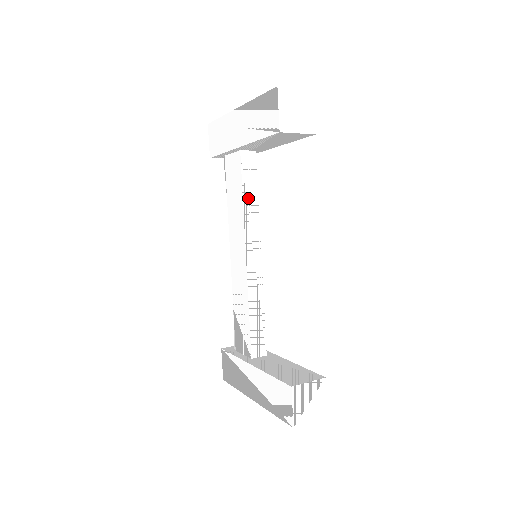
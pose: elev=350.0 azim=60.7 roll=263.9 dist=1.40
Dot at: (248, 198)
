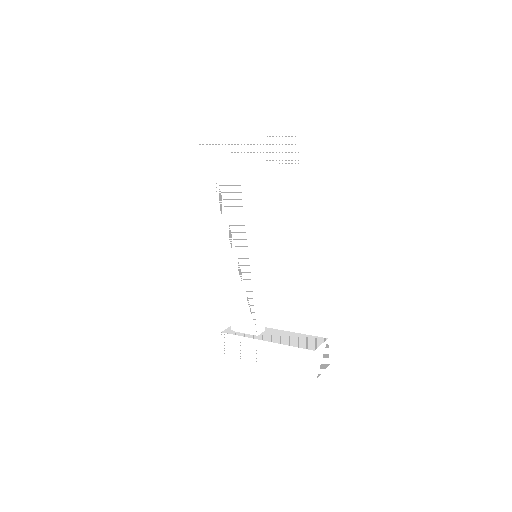
Dot at: (246, 210)
